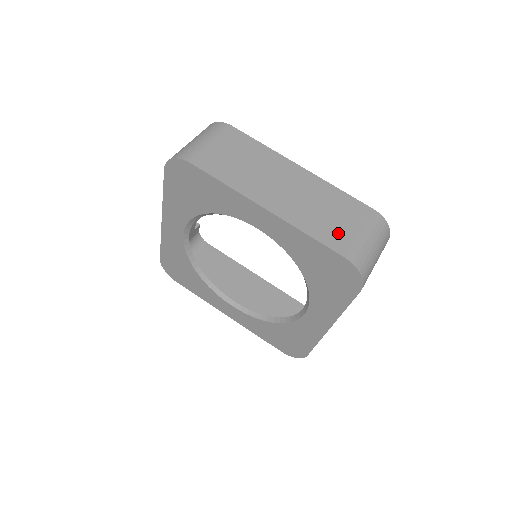
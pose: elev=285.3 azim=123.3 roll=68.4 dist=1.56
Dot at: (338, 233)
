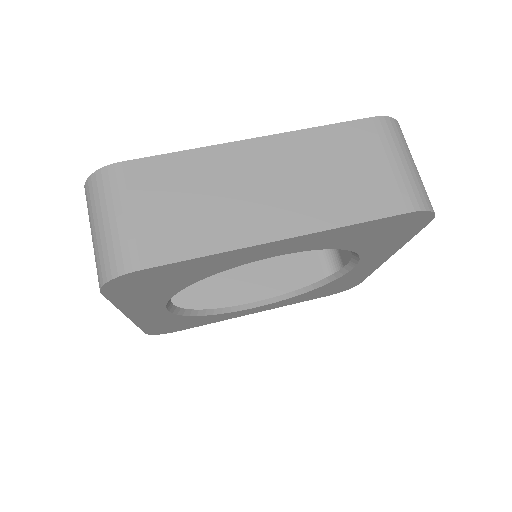
Dot at: (374, 188)
